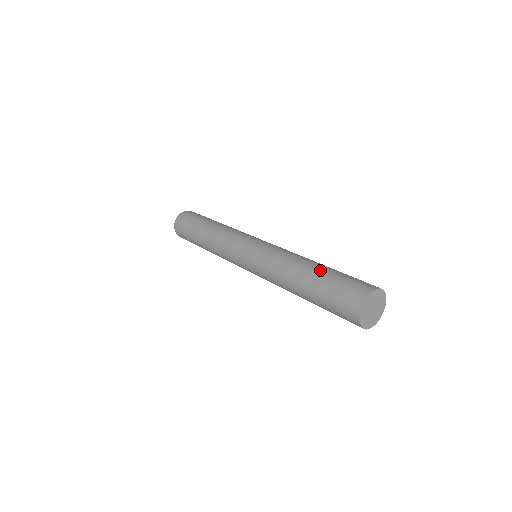
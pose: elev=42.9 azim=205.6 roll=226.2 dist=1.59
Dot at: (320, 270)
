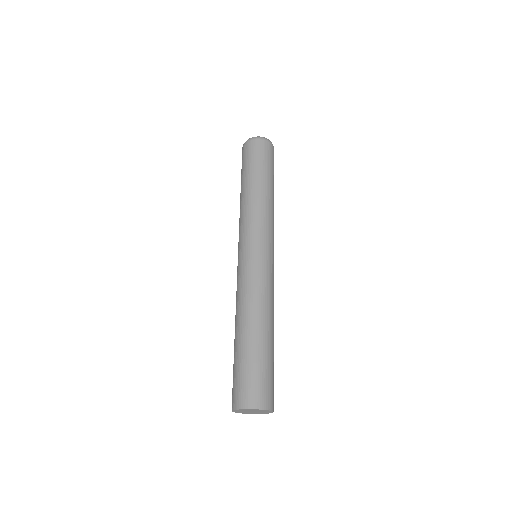
Dot at: (241, 344)
